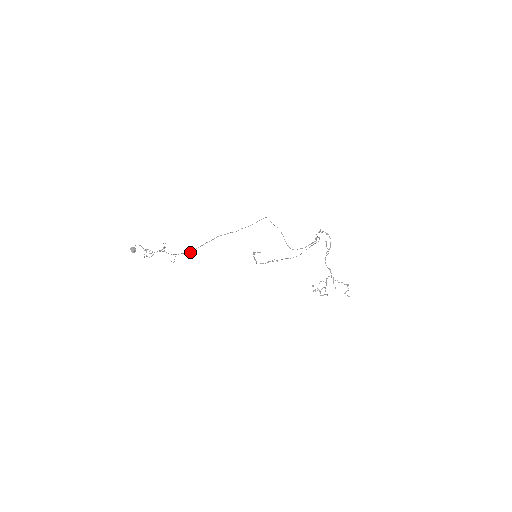
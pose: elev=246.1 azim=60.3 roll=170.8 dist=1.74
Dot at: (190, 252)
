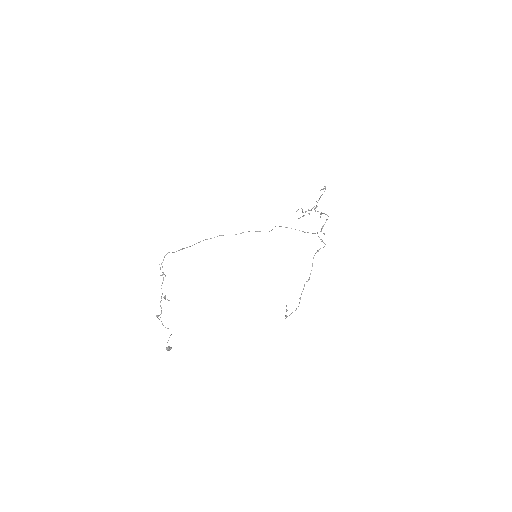
Dot at: occluded
